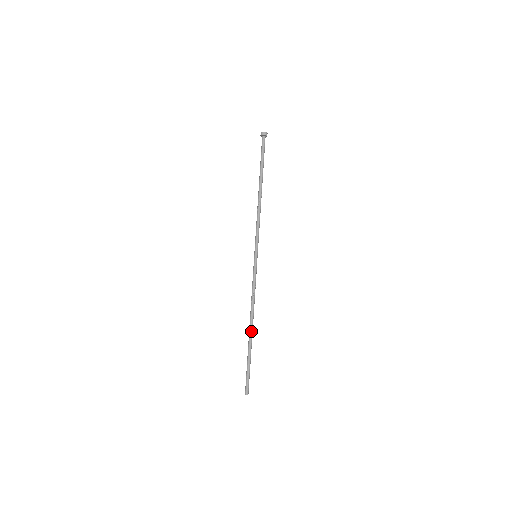
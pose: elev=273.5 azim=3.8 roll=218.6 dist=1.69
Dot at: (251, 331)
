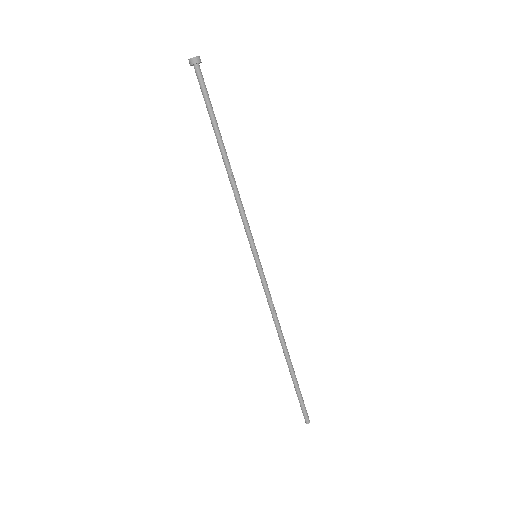
Dot at: (287, 353)
